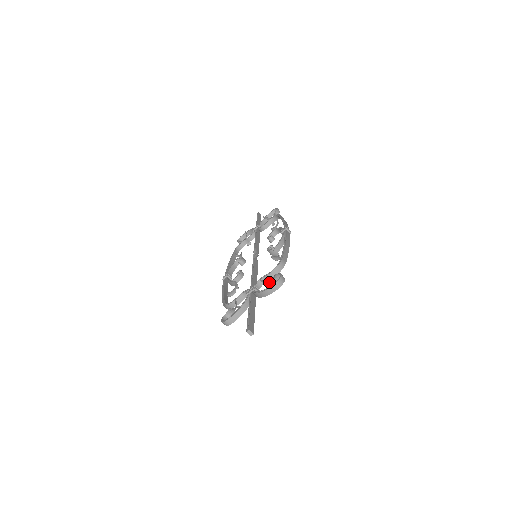
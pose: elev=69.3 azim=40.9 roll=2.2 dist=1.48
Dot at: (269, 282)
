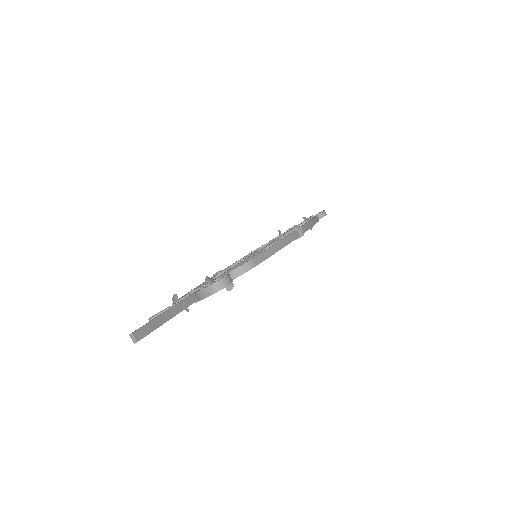
Dot at: occluded
